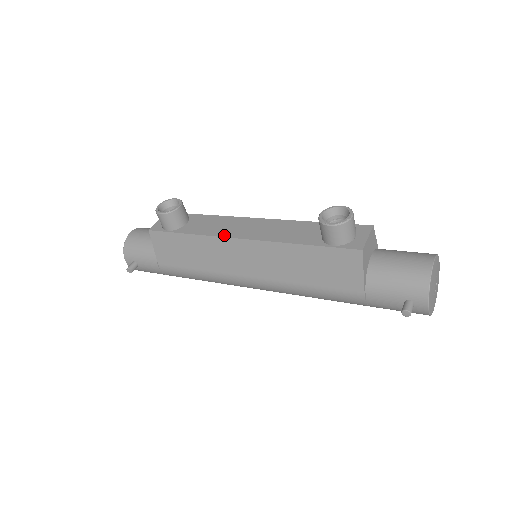
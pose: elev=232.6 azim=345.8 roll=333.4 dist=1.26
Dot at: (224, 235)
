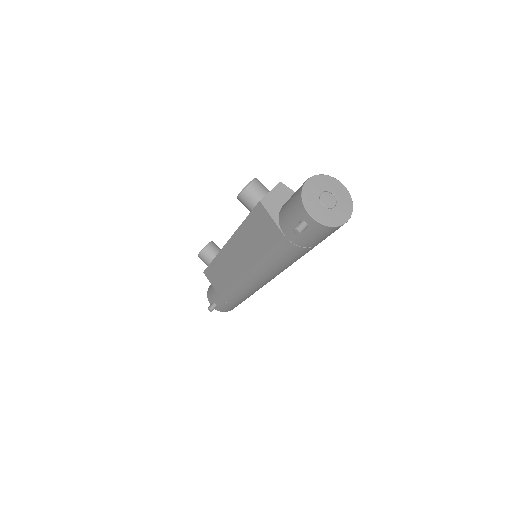
Dot at: (222, 248)
